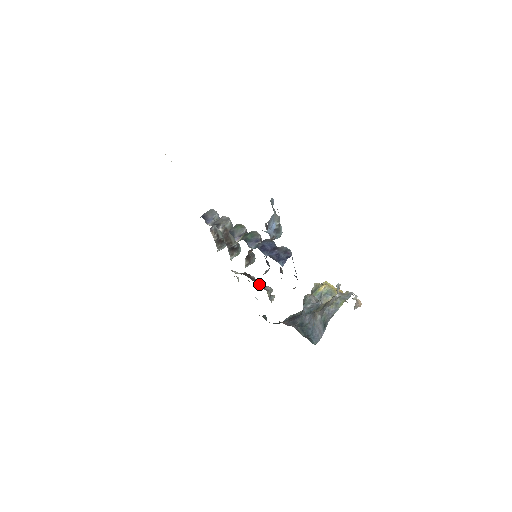
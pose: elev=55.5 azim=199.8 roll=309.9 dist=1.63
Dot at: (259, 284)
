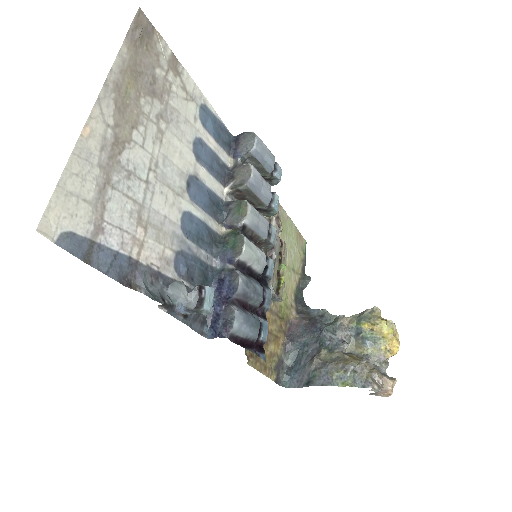
Dot at: occluded
